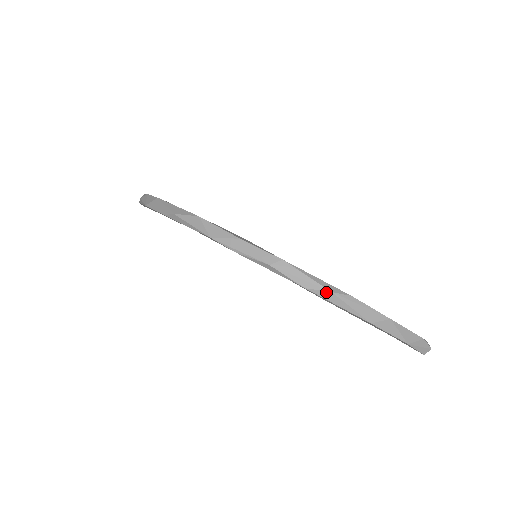
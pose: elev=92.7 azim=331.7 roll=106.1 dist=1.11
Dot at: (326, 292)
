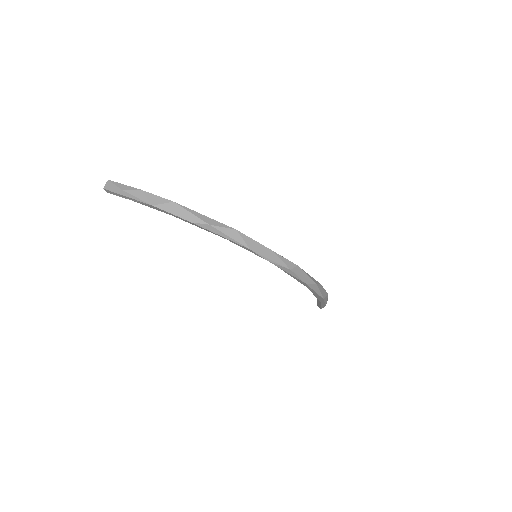
Dot at: (314, 284)
